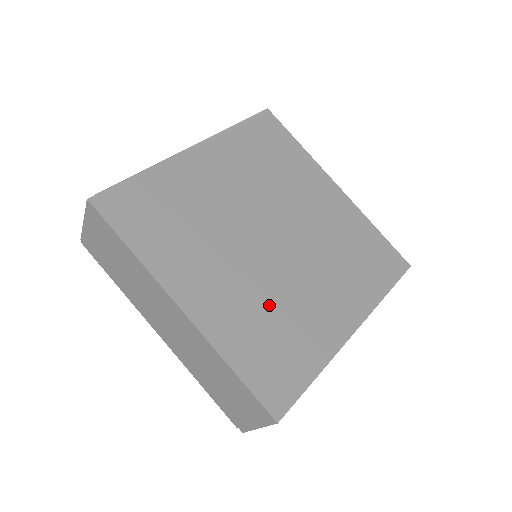
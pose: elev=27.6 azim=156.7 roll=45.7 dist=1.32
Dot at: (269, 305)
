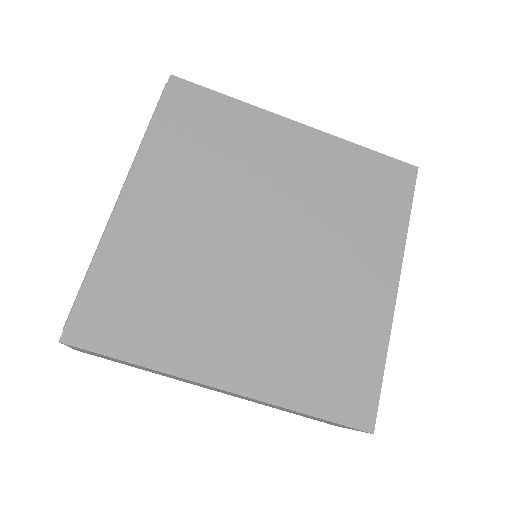
Dot at: (303, 321)
